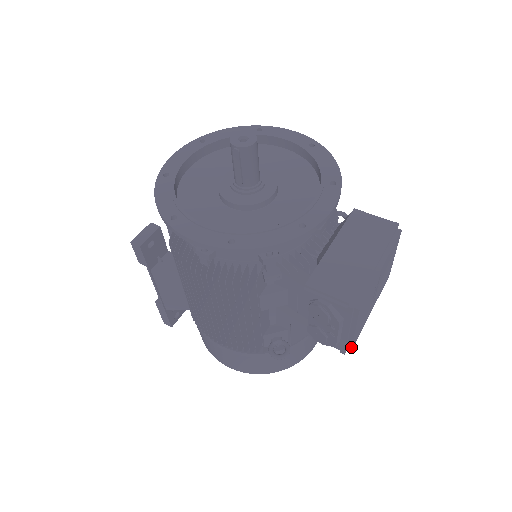
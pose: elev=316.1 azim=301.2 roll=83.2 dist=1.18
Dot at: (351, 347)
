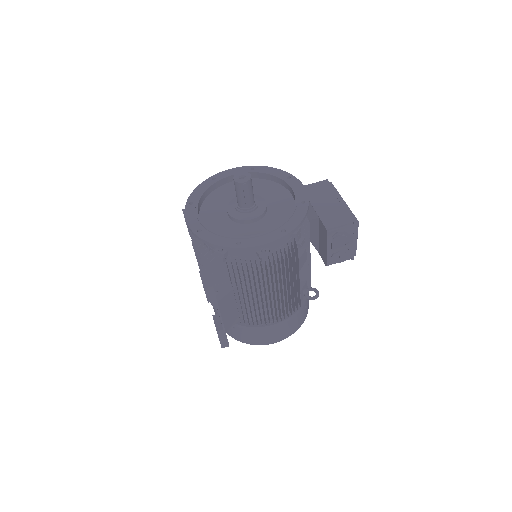
Dot at: occluded
